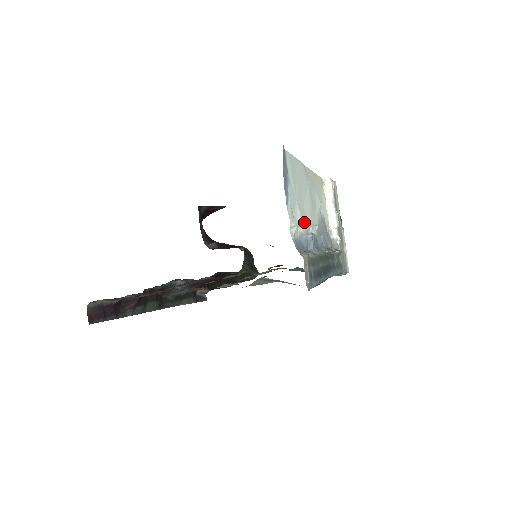
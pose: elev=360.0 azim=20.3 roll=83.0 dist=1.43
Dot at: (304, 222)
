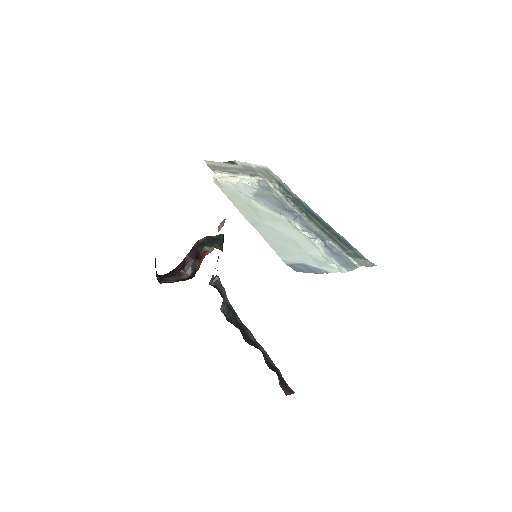
Dot at: (311, 245)
